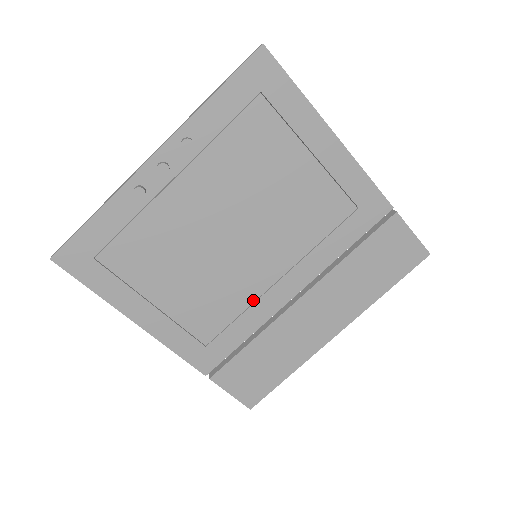
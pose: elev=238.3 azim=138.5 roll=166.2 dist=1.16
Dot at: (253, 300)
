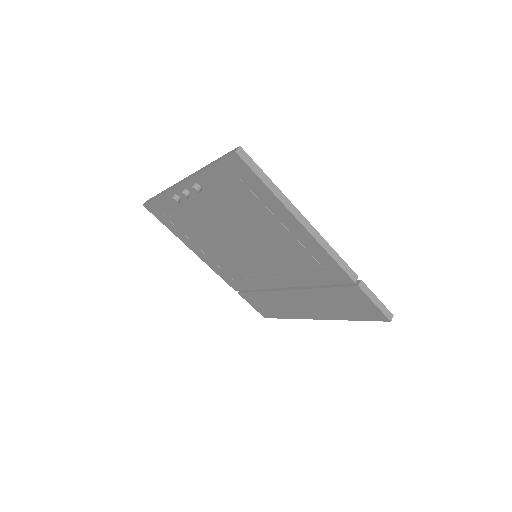
Dot at: (256, 275)
